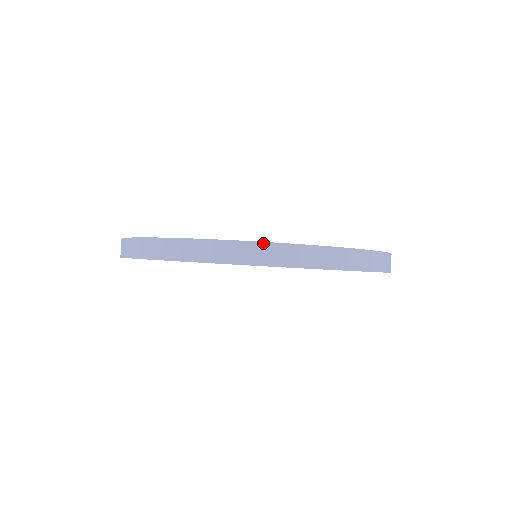
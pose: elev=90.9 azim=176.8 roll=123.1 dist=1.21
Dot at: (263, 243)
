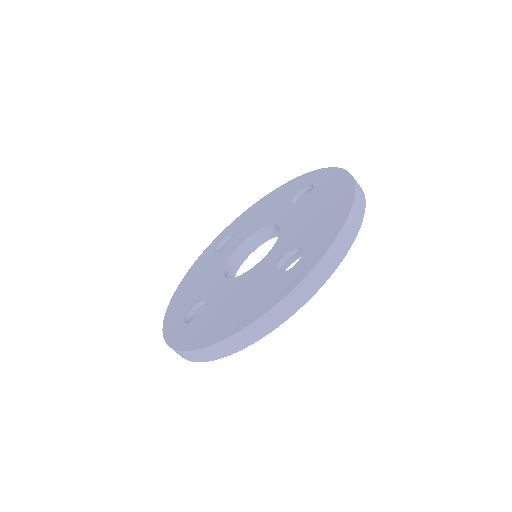
Dot at: (251, 325)
